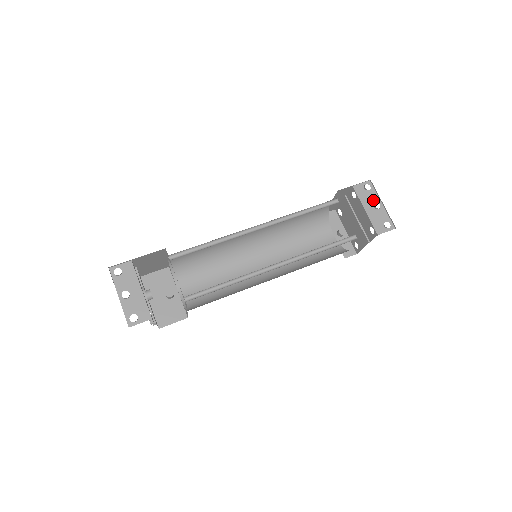
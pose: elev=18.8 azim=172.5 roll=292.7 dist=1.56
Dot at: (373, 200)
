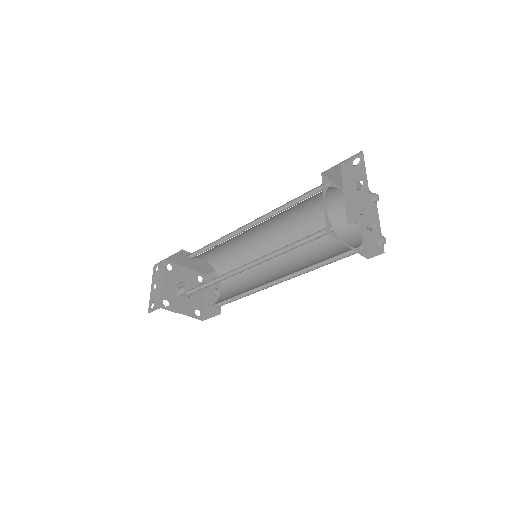
Dot at: (358, 178)
